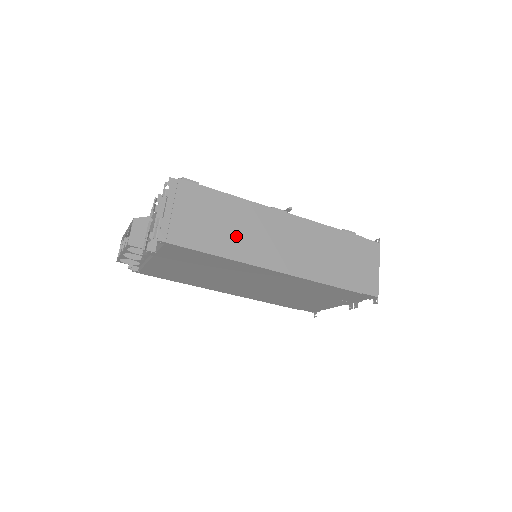
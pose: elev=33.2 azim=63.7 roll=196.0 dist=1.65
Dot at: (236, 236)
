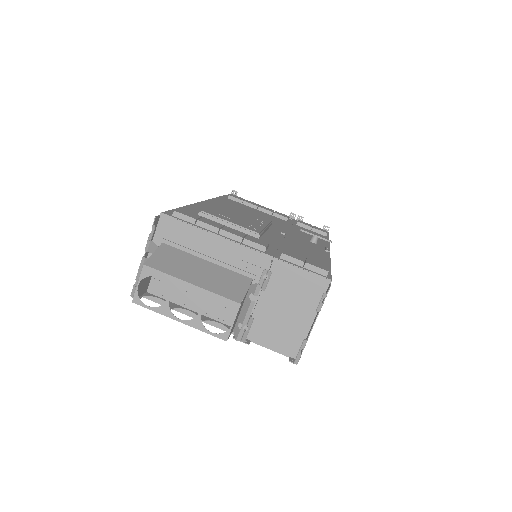
Dot at: occluded
